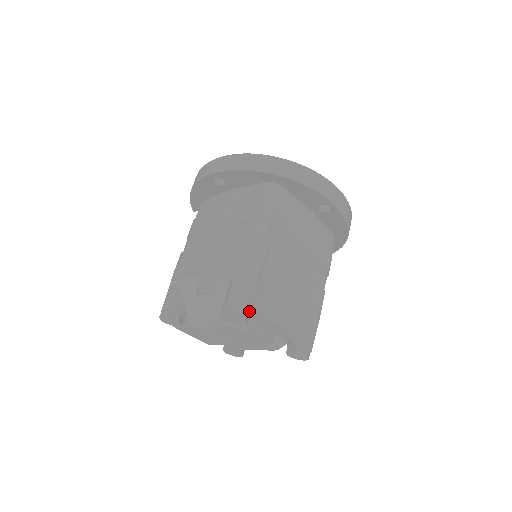
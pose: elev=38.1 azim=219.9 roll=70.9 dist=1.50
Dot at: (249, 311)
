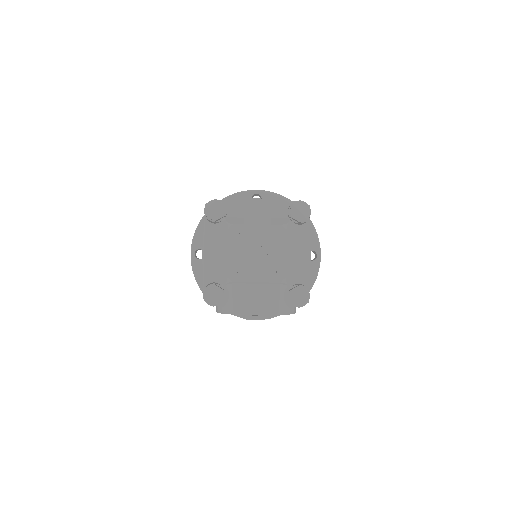
Dot at: (218, 200)
